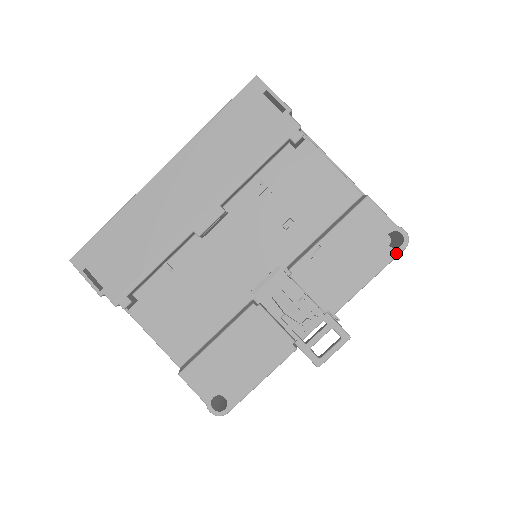
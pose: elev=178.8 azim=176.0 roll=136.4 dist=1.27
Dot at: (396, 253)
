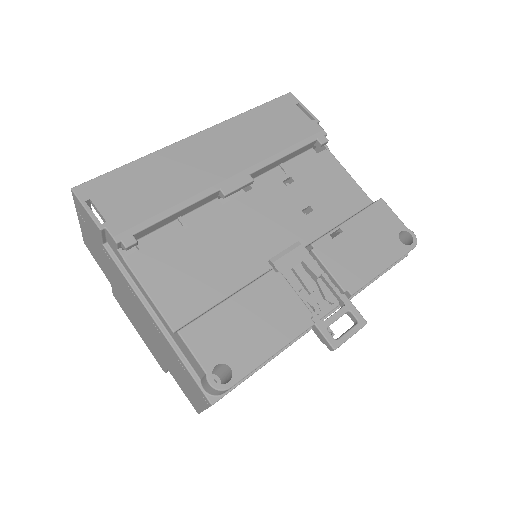
Dot at: (407, 249)
